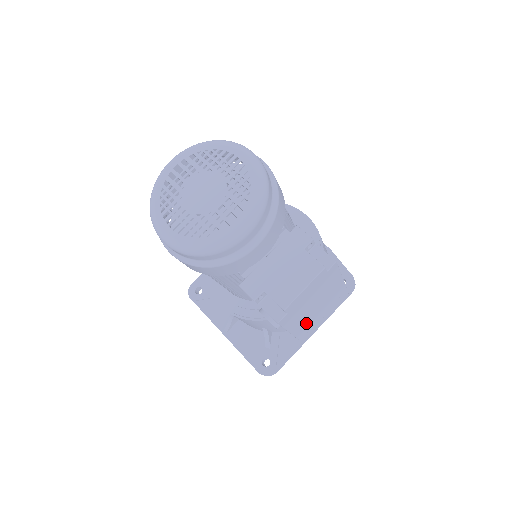
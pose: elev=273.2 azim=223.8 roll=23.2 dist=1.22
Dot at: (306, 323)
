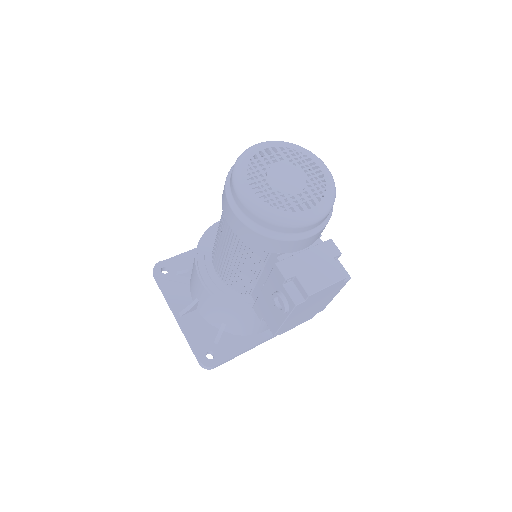
Dot at: (291, 322)
